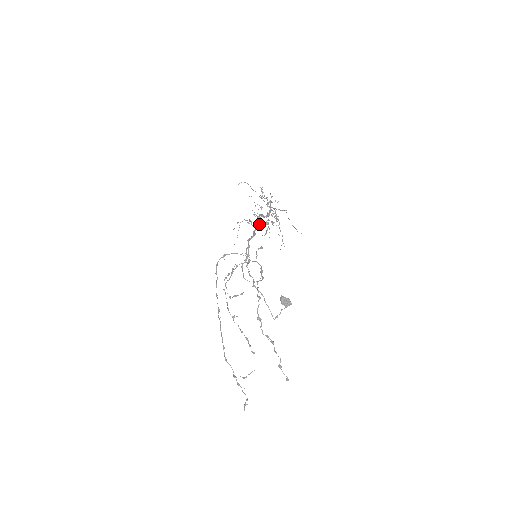
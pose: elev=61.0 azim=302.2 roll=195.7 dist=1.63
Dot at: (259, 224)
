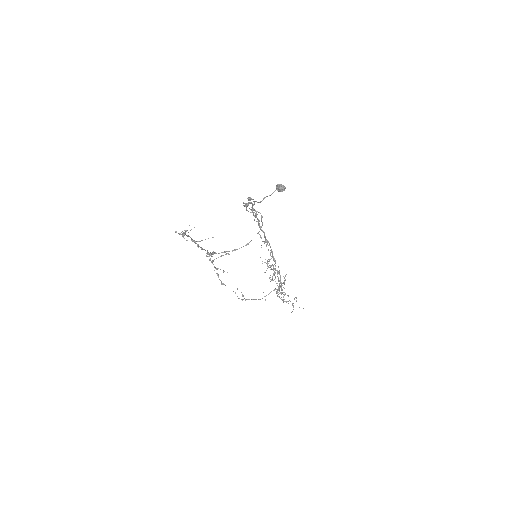
Dot at: occluded
